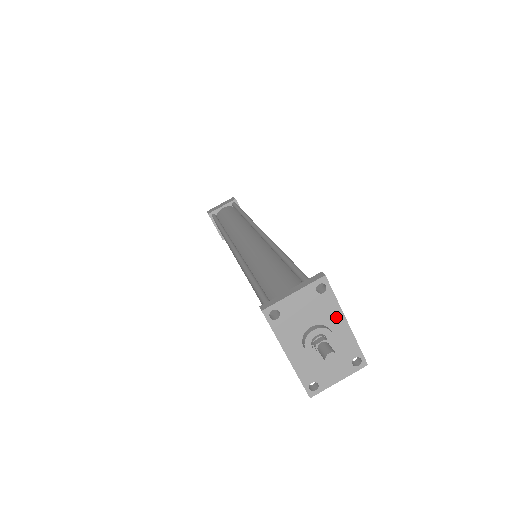
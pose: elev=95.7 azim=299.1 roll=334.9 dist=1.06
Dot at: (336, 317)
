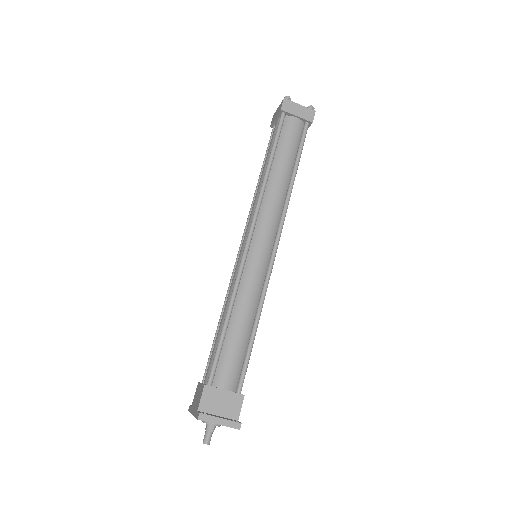
Dot at: occluded
